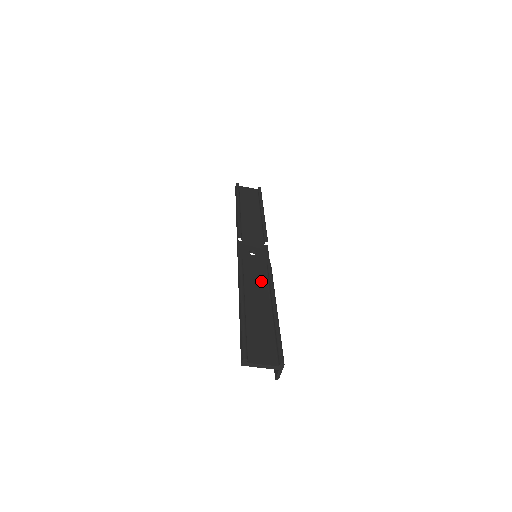
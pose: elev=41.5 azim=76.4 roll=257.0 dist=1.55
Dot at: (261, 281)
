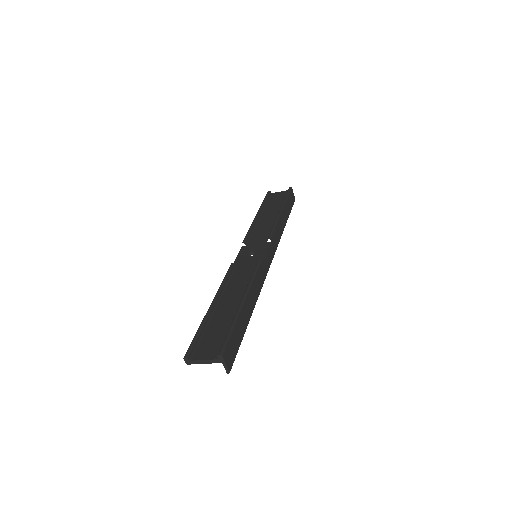
Dot at: (245, 279)
